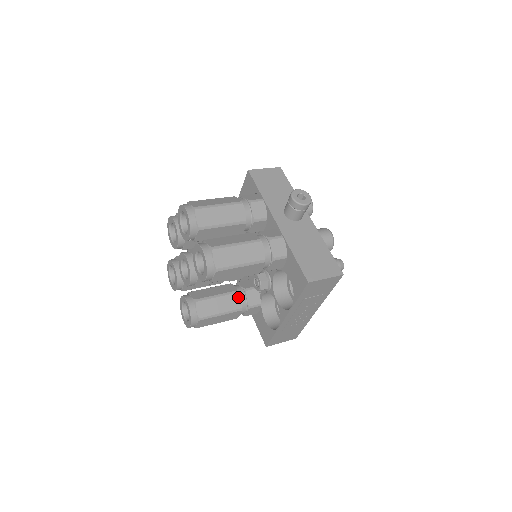
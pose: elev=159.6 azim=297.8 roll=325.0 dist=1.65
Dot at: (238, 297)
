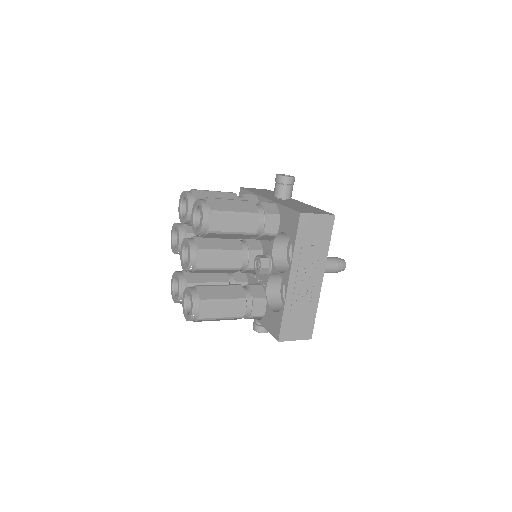
Dot at: (241, 289)
